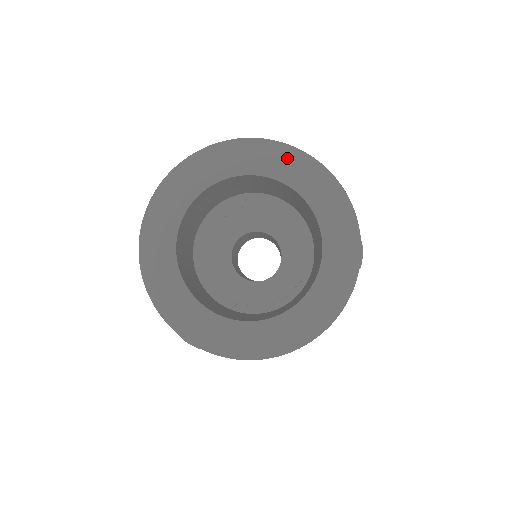
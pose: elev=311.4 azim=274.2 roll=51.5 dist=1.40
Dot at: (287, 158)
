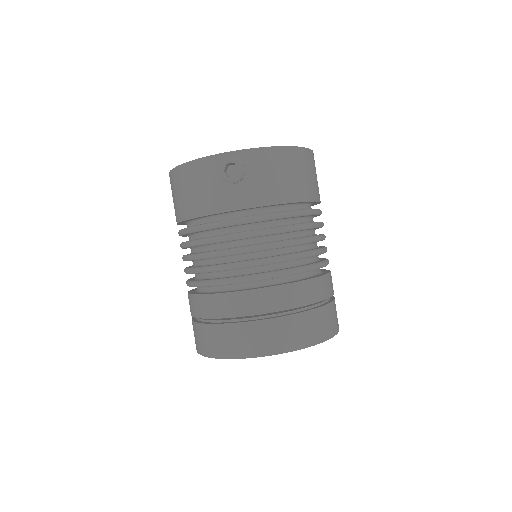
Dot at: occluded
